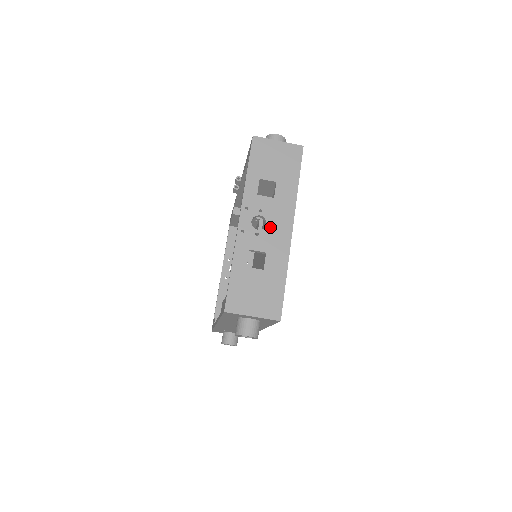
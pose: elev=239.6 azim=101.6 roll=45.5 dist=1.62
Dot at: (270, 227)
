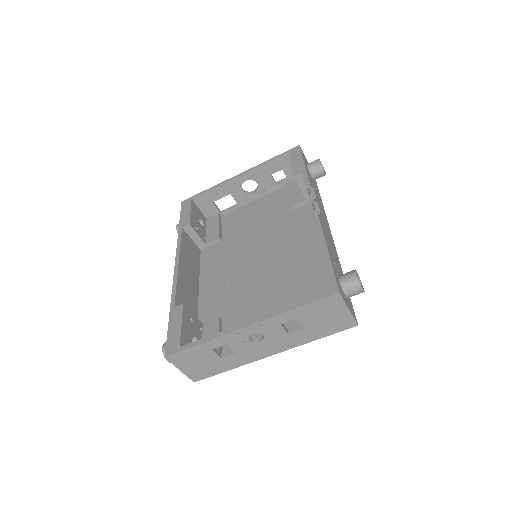
Dot at: (260, 345)
